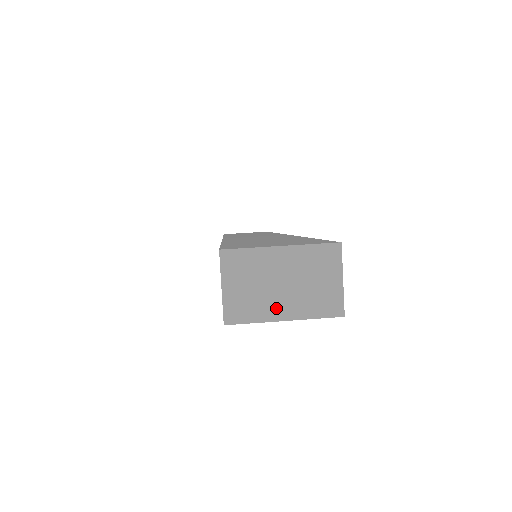
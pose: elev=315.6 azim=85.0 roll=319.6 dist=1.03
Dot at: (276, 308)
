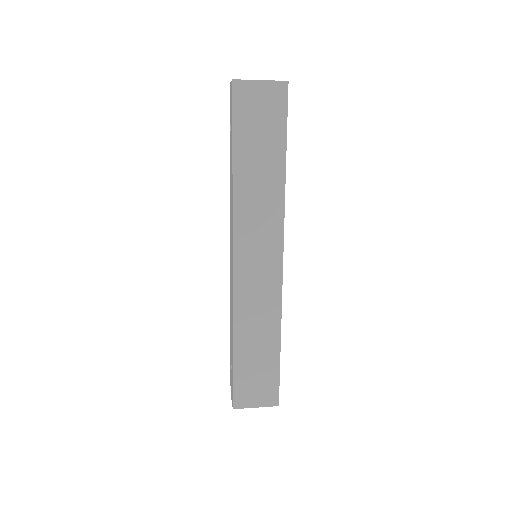
Dot at: (256, 81)
